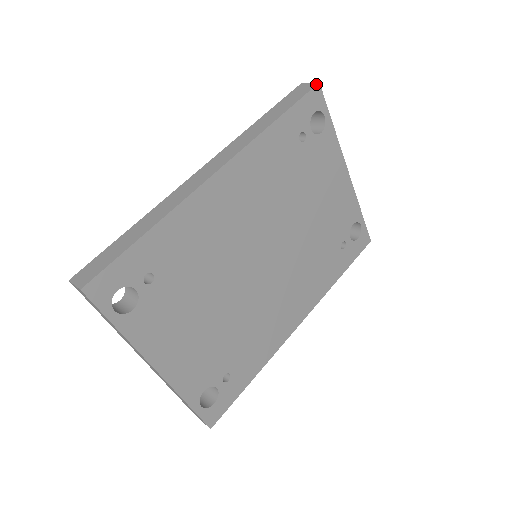
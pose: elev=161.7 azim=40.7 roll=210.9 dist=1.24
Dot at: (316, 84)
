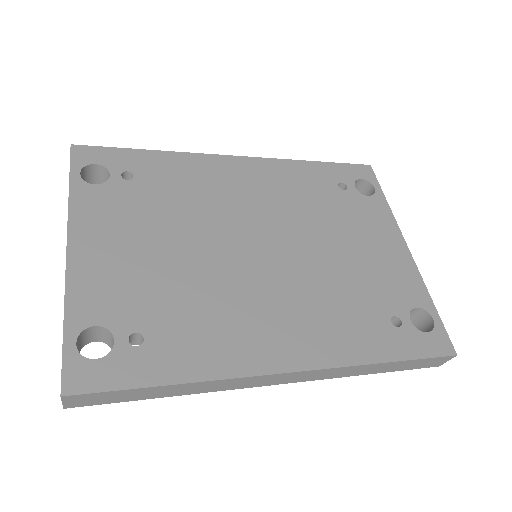
Dot at: (367, 165)
